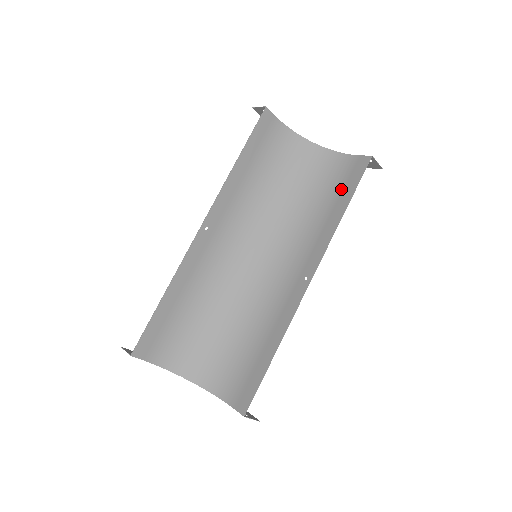
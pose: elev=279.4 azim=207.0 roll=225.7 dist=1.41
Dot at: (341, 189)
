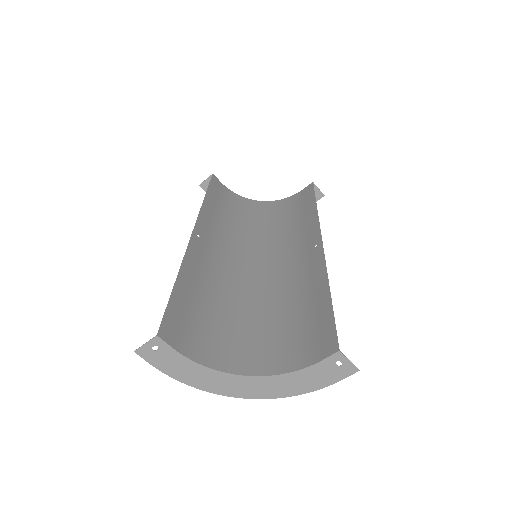
Dot at: (302, 205)
